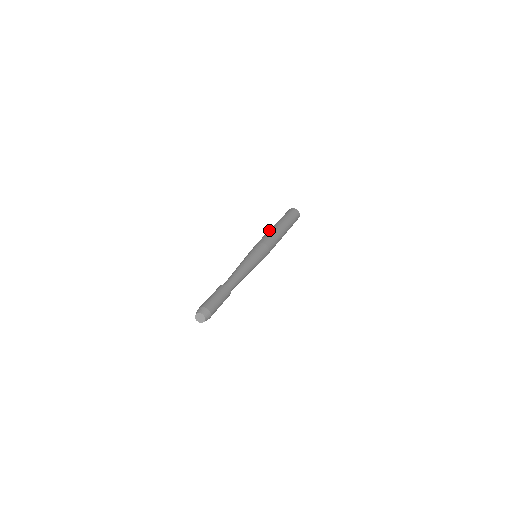
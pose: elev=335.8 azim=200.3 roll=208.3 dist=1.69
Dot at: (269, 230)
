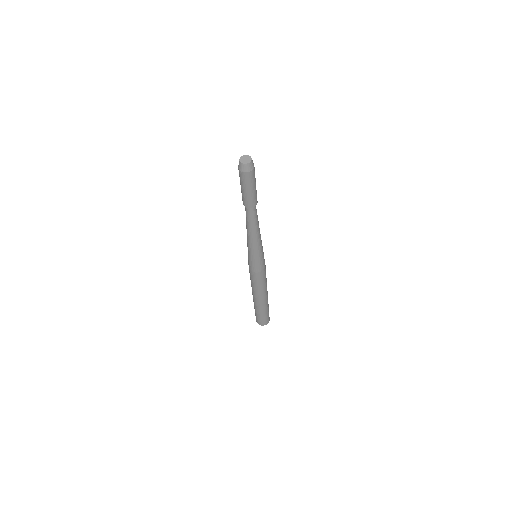
Dot at: occluded
